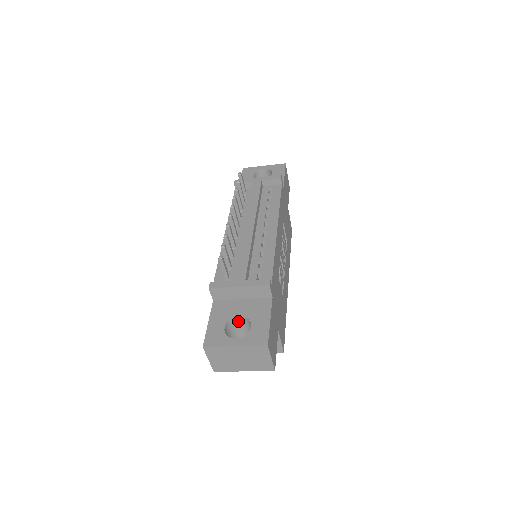
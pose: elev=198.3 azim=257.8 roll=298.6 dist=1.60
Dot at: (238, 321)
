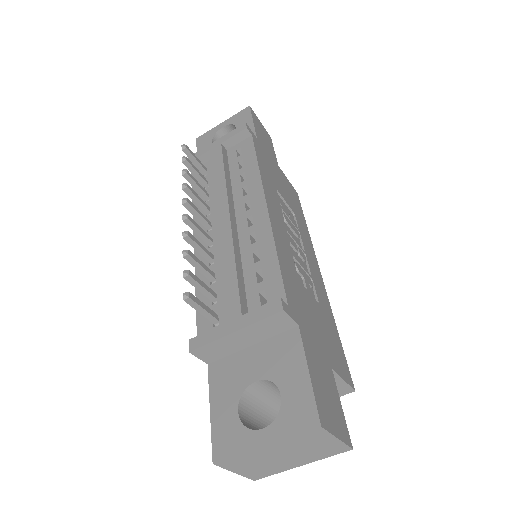
Dot at: (258, 387)
